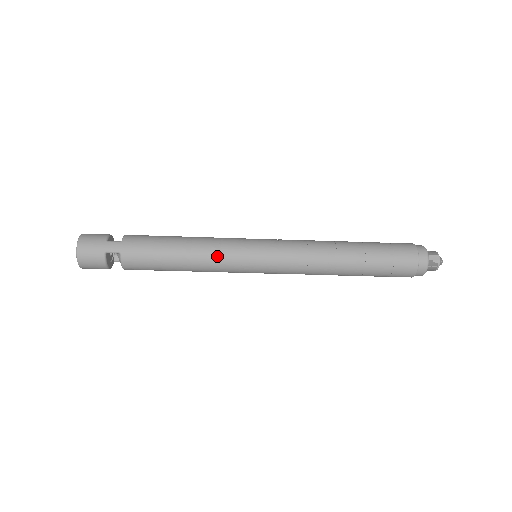
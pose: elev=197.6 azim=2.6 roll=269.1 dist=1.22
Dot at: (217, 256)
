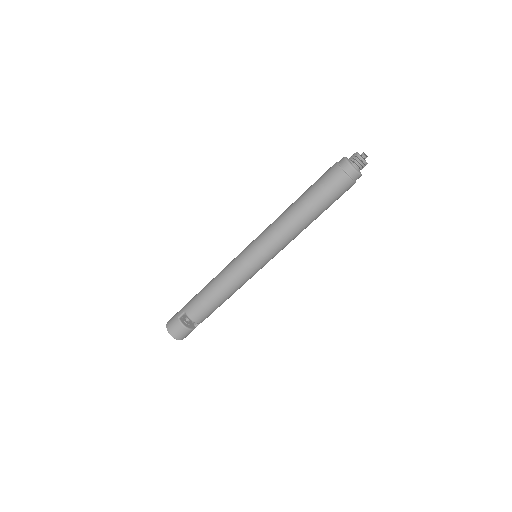
Dot at: (228, 271)
